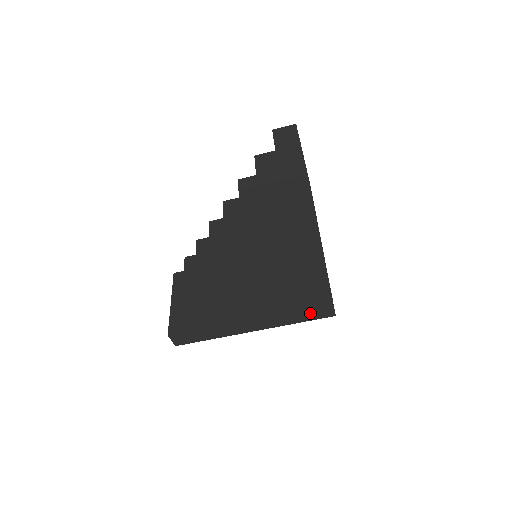
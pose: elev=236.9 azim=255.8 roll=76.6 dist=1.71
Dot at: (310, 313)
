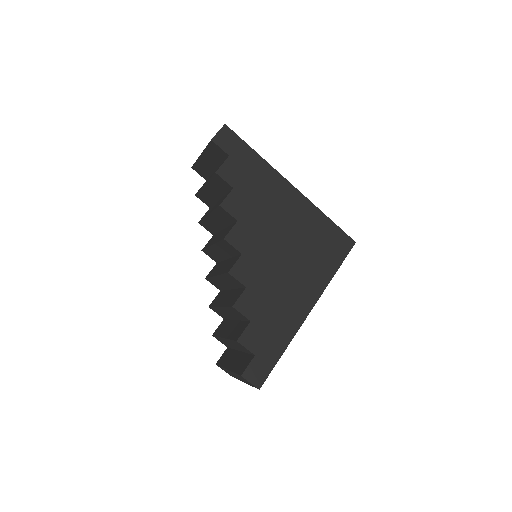
Dot at: (334, 253)
